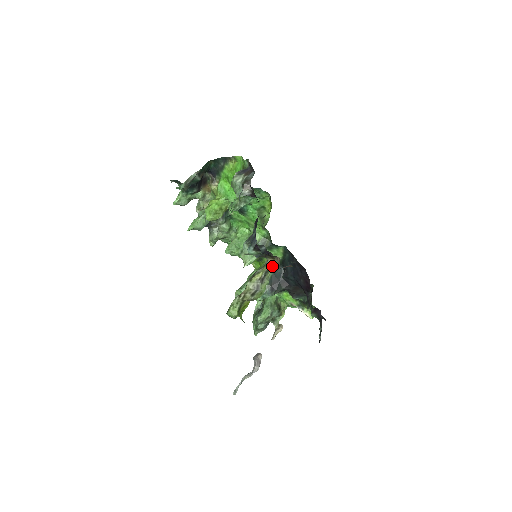
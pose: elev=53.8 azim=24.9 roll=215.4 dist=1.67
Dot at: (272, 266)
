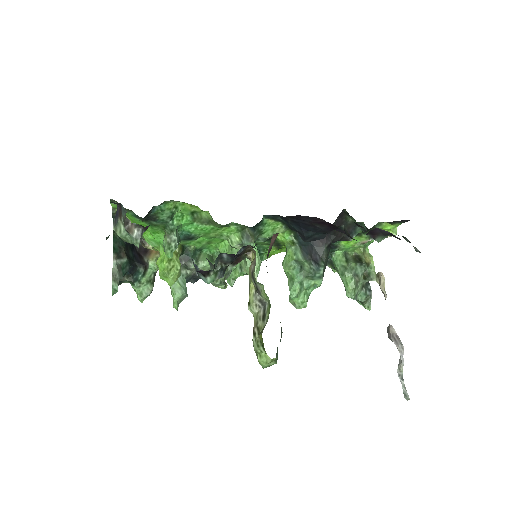
Dot at: (253, 262)
